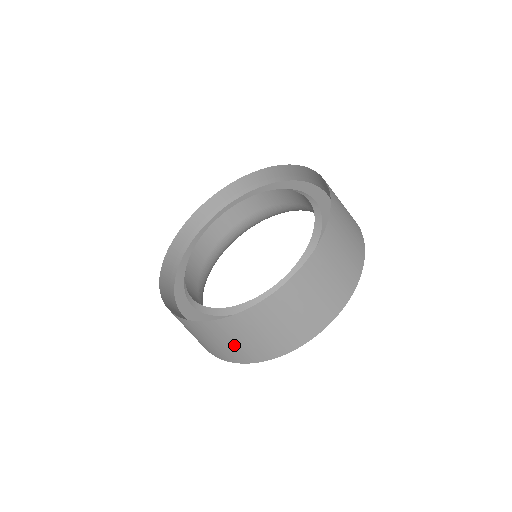
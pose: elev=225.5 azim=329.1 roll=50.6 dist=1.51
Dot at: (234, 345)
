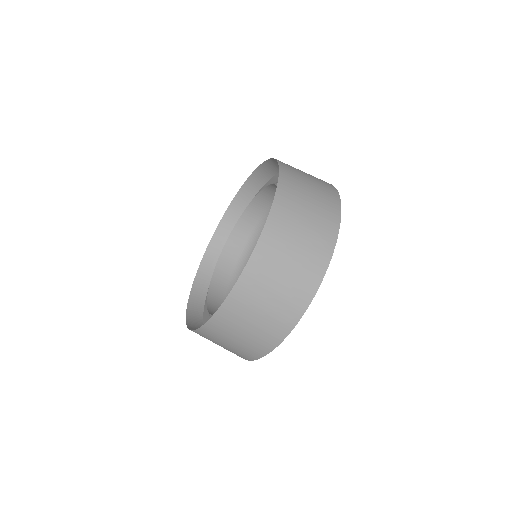
Dot at: (286, 280)
